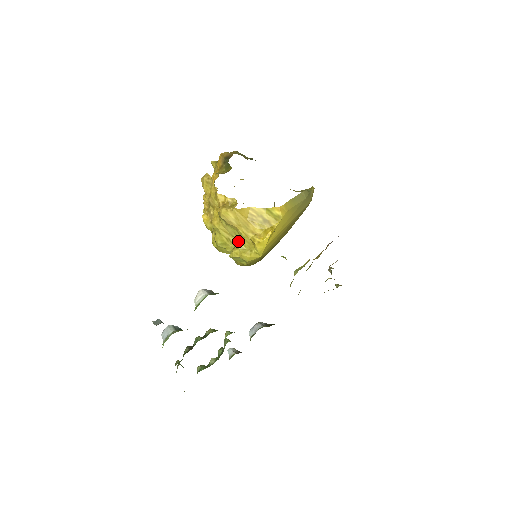
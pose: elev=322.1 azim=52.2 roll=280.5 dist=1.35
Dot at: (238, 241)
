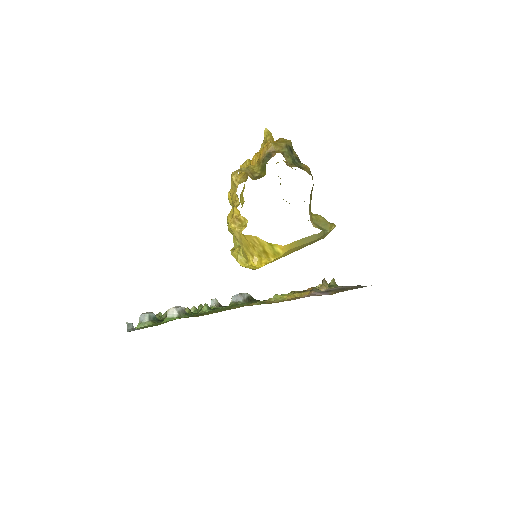
Dot at: occluded
